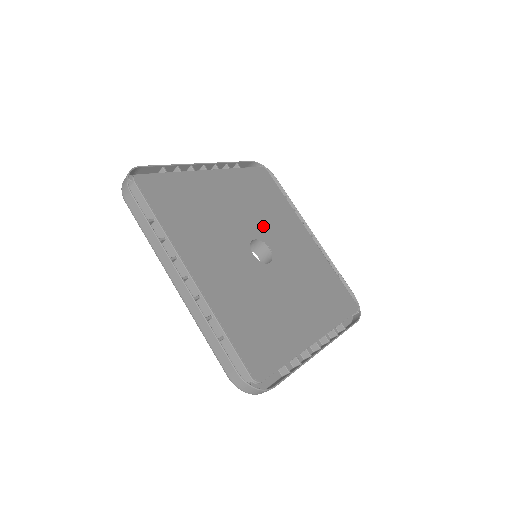
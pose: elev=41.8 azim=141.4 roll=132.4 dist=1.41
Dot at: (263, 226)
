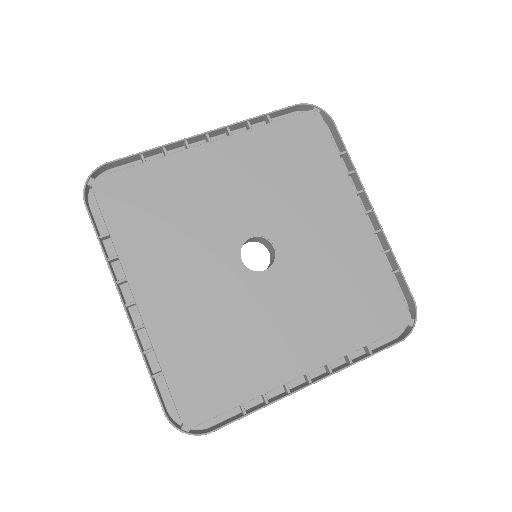
Dot at: (275, 214)
